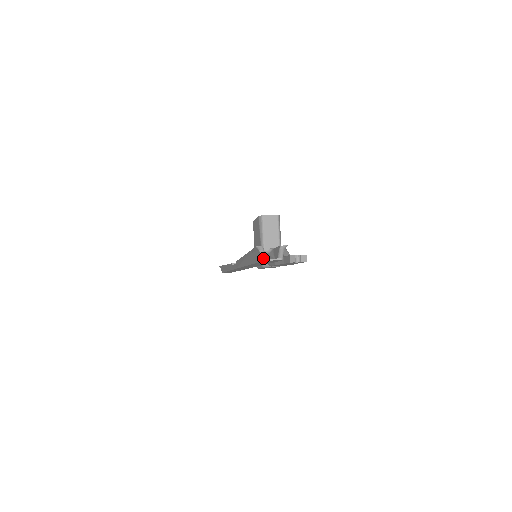
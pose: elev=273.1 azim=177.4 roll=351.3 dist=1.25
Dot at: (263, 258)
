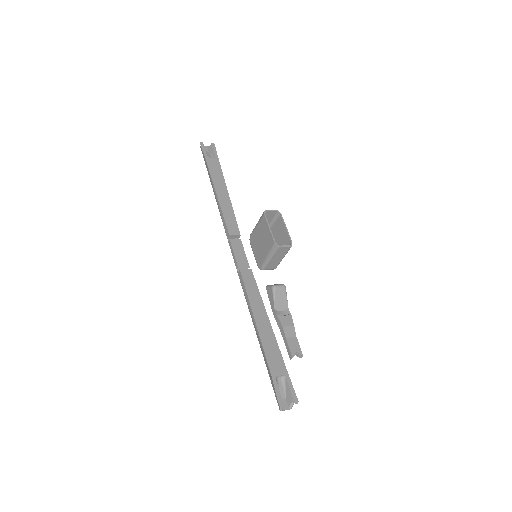
Dot at: (280, 410)
